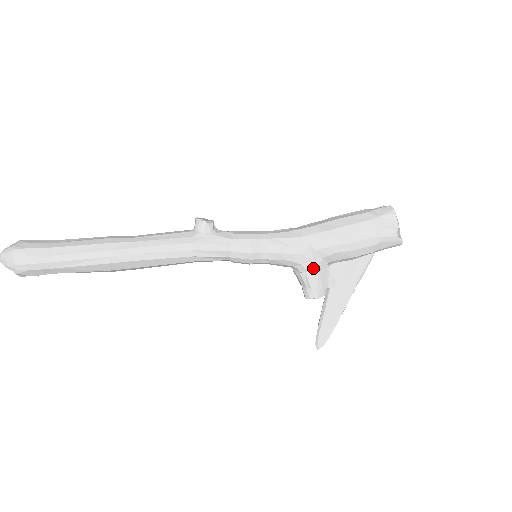
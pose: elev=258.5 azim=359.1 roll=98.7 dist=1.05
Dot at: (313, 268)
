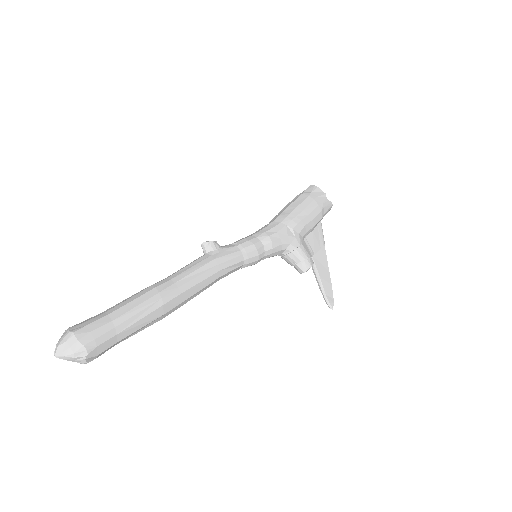
Dot at: (298, 244)
